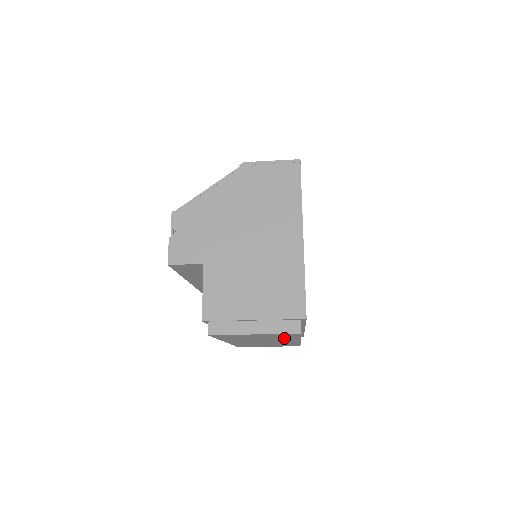
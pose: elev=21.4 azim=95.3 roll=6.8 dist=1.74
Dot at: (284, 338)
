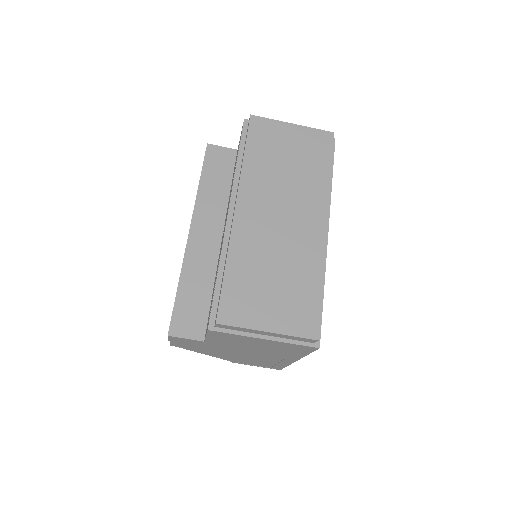
Dot at: (313, 179)
